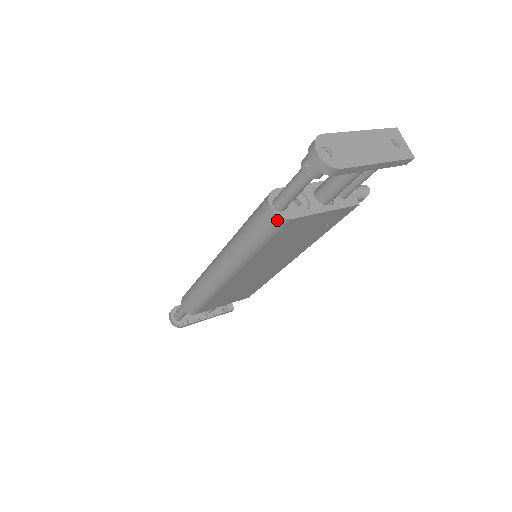
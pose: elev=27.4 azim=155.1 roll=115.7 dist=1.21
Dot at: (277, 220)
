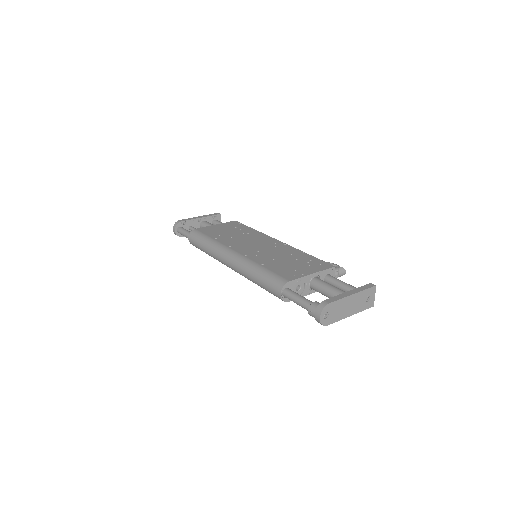
Dot at: (281, 299)
